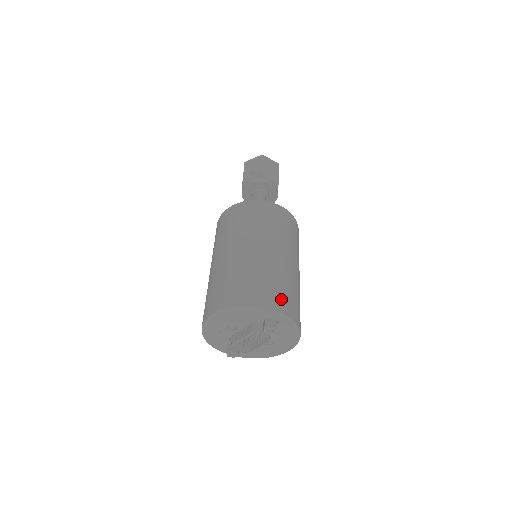
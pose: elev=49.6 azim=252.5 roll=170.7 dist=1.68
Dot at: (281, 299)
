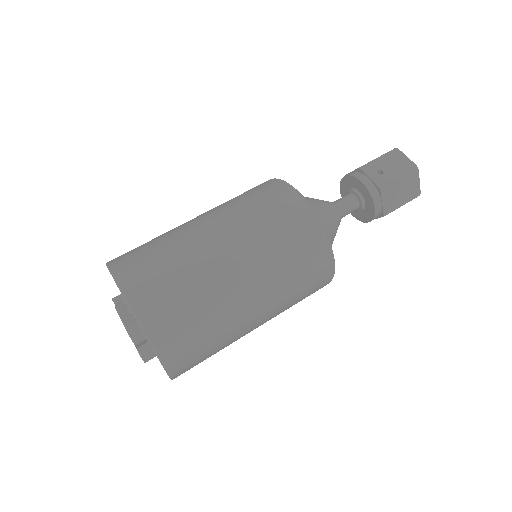
Dot at: (182, 349)
